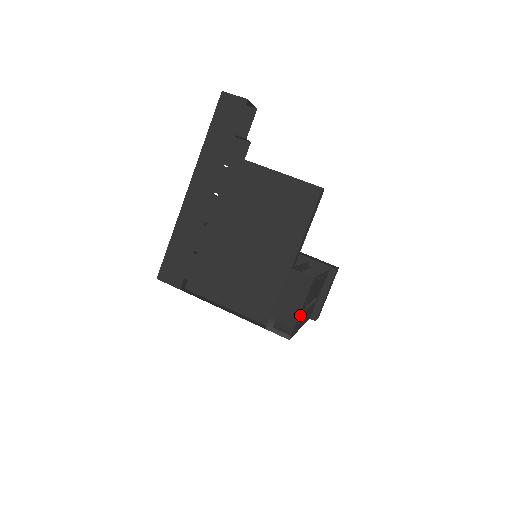
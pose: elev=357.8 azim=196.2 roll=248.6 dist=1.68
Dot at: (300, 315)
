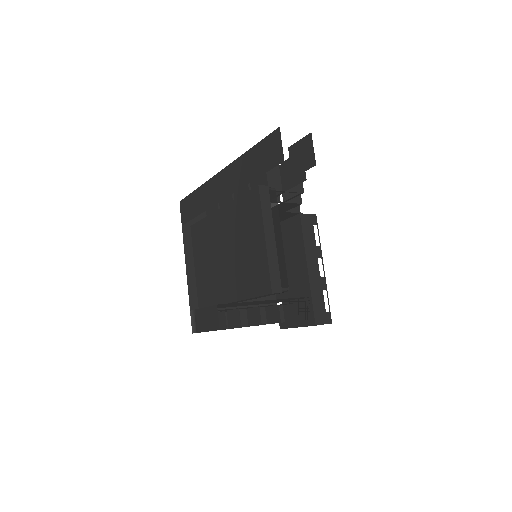
Dot at: occluded
